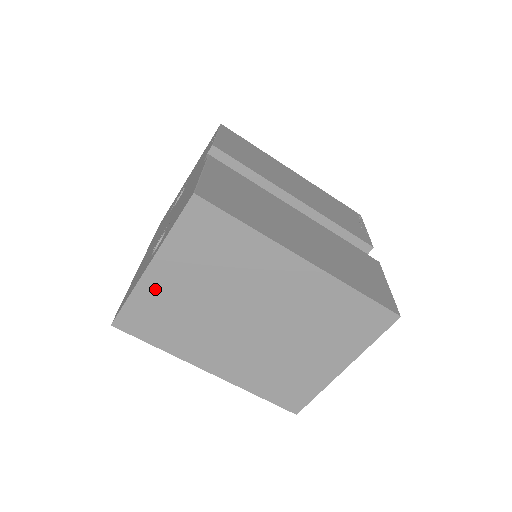
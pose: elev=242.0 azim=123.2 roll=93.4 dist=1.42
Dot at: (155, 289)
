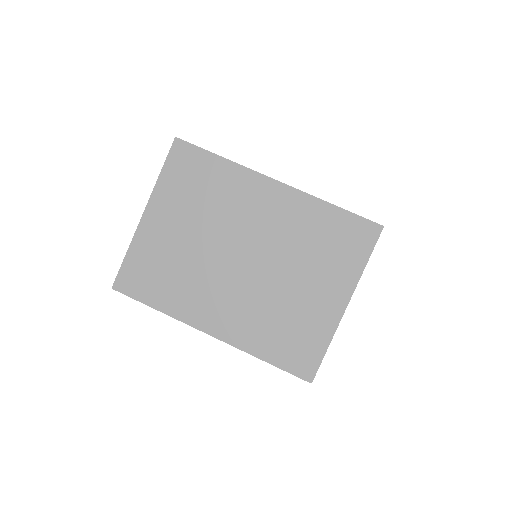
Dot at: (150, 238)
